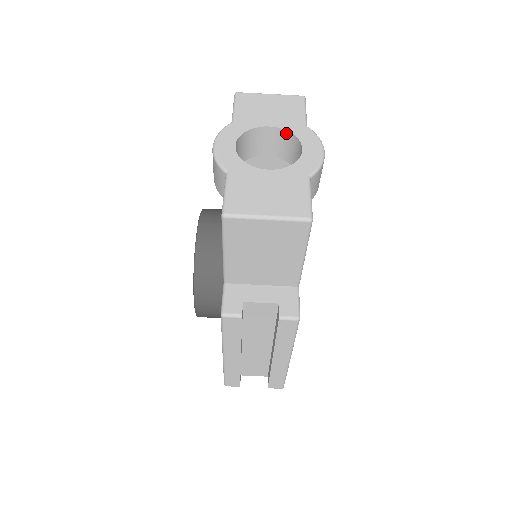
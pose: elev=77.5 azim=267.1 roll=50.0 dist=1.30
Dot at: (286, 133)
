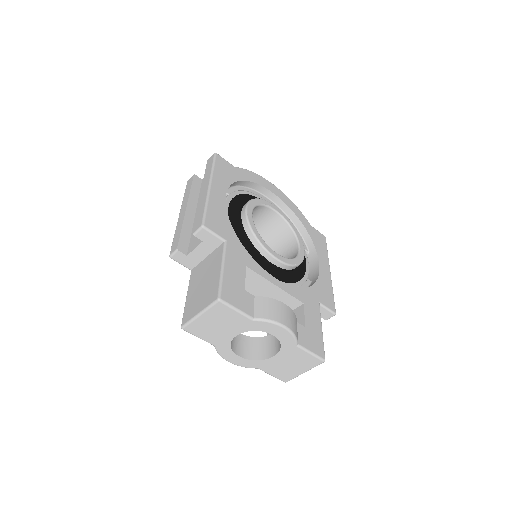
Dot at: (249, 329)
